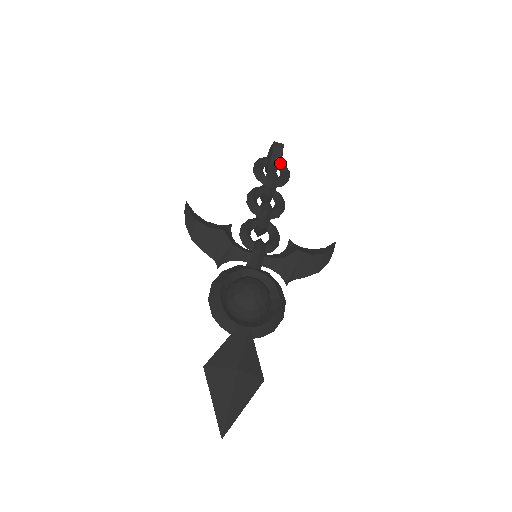
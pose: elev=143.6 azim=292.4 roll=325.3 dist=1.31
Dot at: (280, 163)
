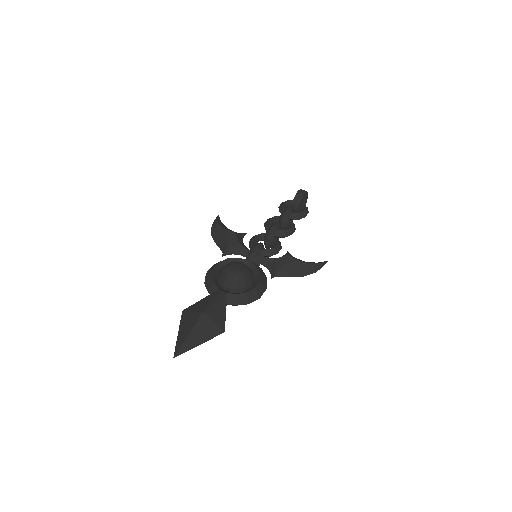
Dot at: (302, 205)
